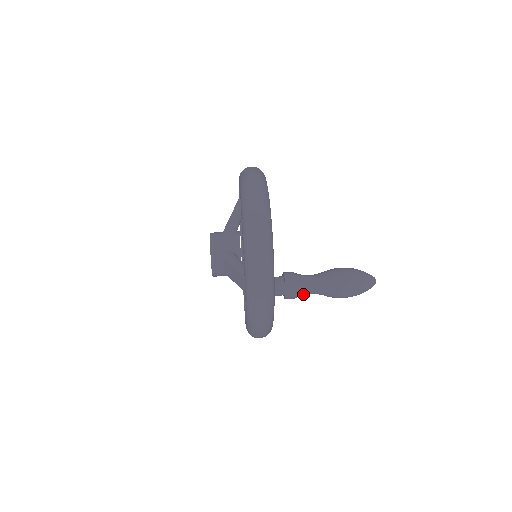
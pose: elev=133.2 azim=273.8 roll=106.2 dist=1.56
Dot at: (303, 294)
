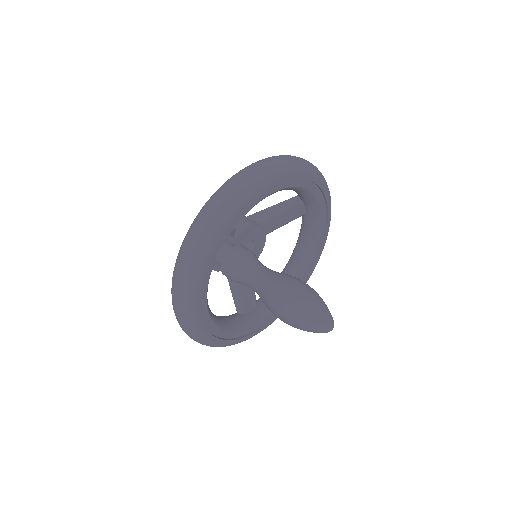
Dot at: (241, 278)
